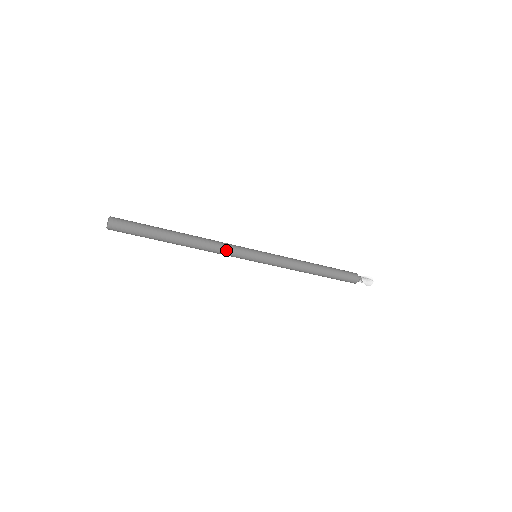
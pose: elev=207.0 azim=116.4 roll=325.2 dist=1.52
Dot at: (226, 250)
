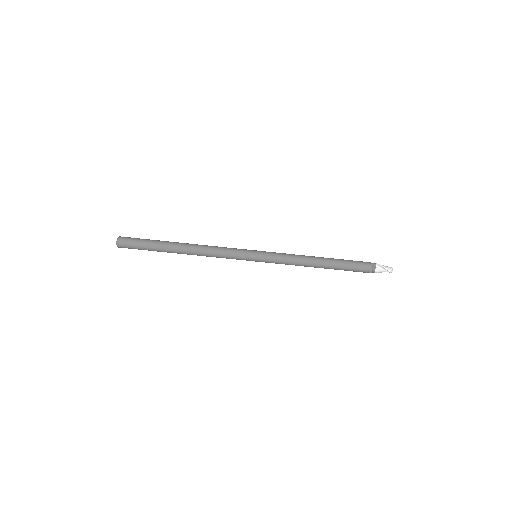
Dot at: (224, 248)
